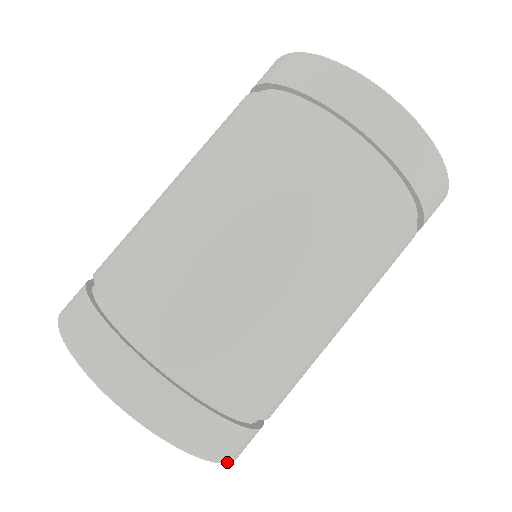
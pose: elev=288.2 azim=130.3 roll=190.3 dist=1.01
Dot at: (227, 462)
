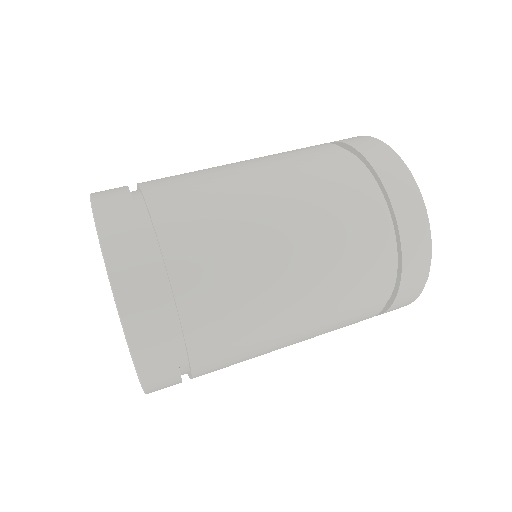
Dot at: (143, 385)
